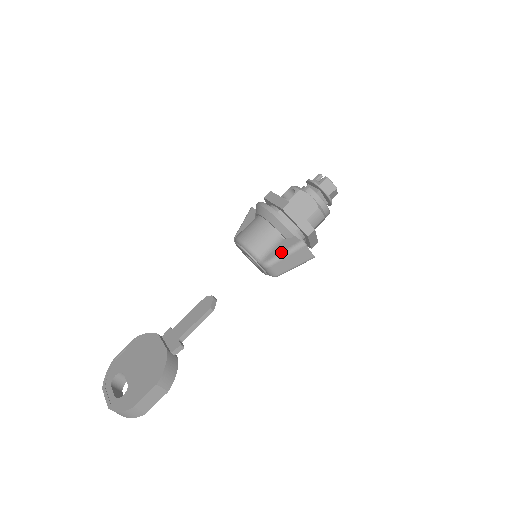
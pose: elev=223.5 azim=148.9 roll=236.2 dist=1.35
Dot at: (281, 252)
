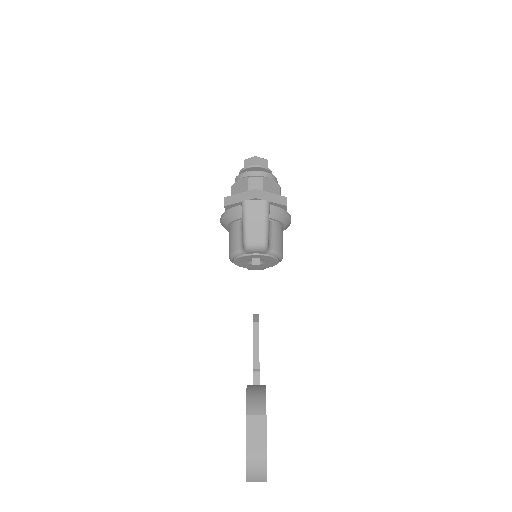
Dot at: (242, 226)
